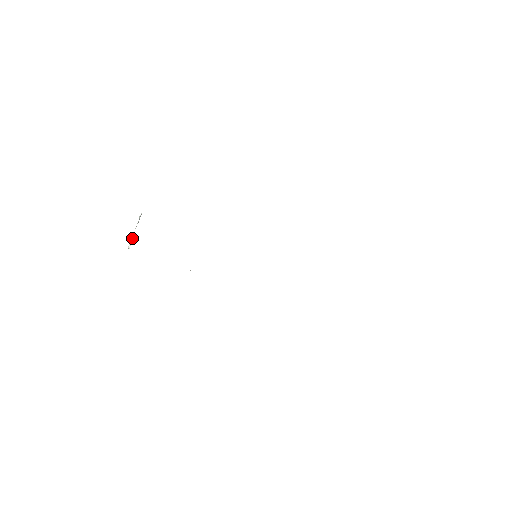
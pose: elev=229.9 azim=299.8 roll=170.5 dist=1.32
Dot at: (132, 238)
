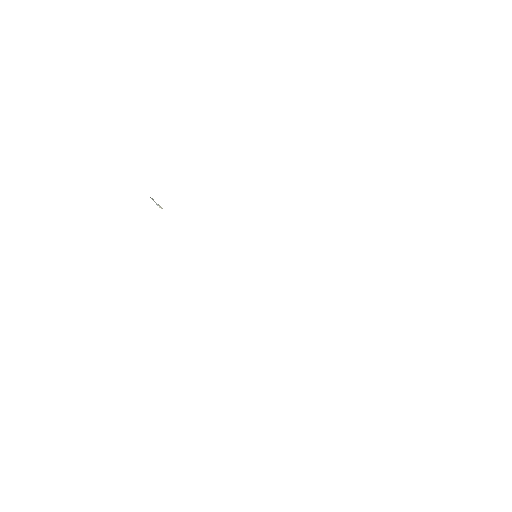
Dot at: occluded
